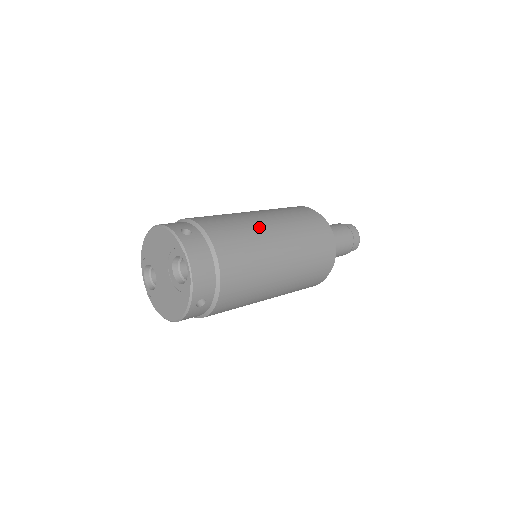
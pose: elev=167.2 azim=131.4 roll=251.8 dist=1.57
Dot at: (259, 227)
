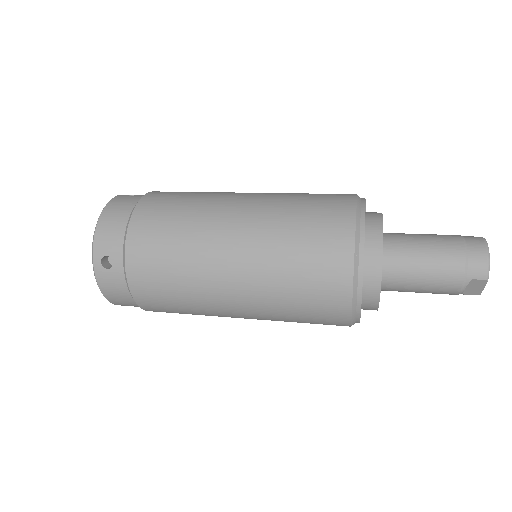
Dot at: (223, 195)
